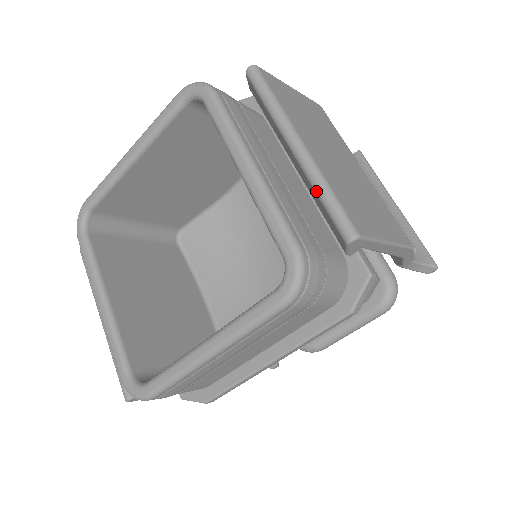
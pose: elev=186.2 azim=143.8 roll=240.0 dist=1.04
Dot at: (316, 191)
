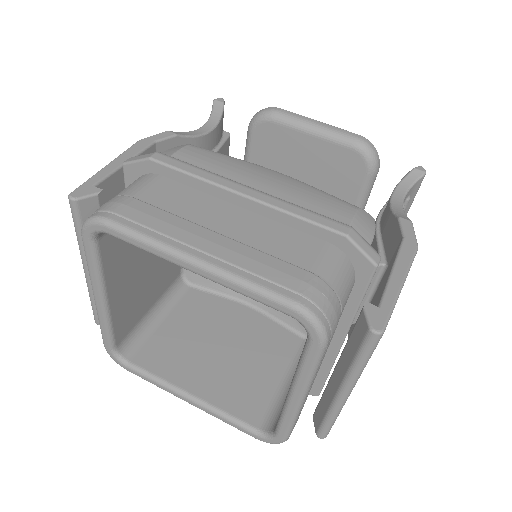
Dot at: (327, 414)
